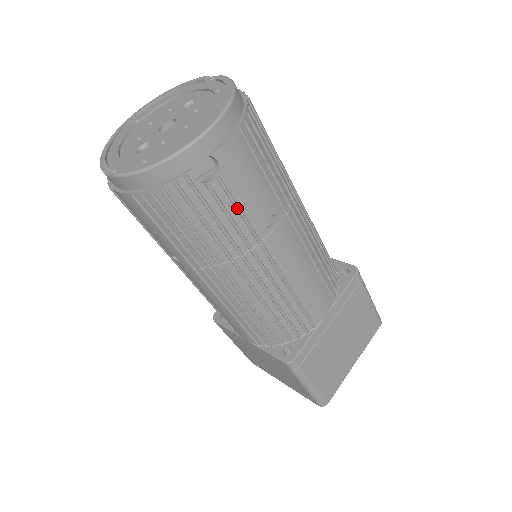
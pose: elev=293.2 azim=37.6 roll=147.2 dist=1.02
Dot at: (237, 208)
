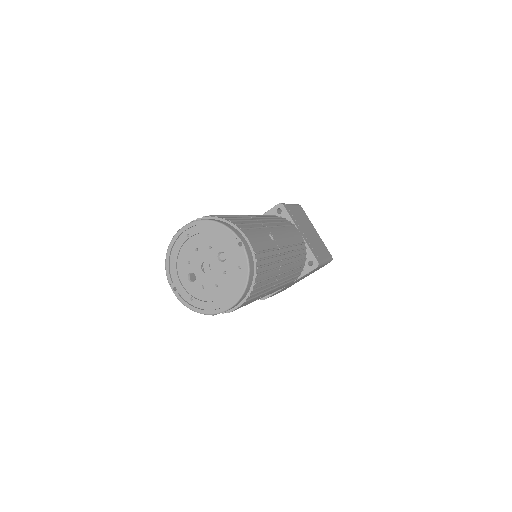
Dot at: occluded
